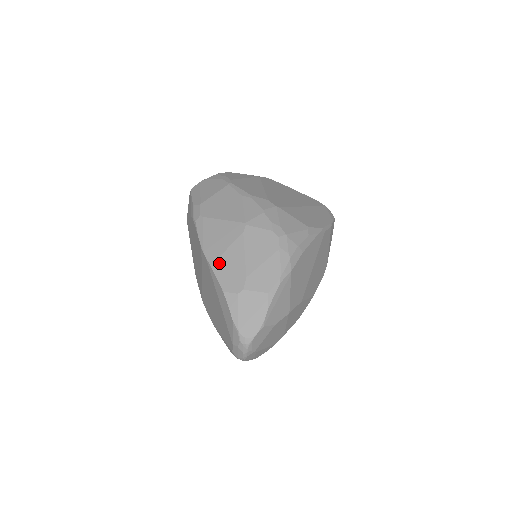
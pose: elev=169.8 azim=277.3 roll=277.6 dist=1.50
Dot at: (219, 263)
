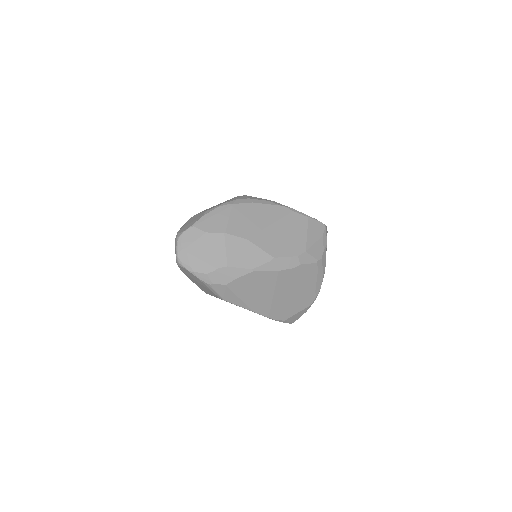
Dot at: occluded
